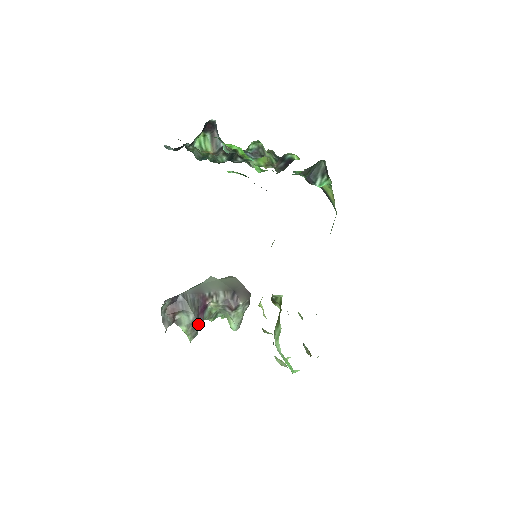
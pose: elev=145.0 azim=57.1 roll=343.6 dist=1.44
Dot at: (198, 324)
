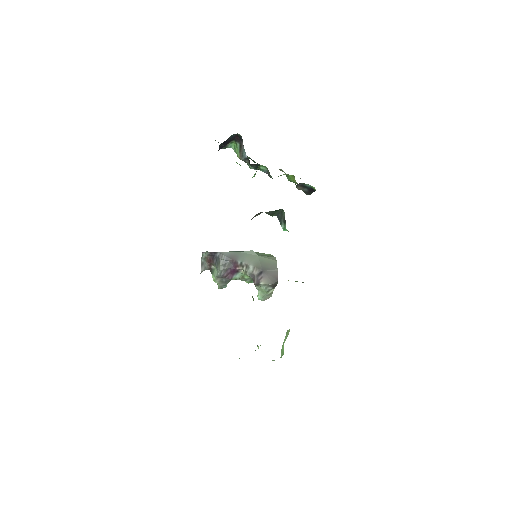
Dot at: (226, 280)
